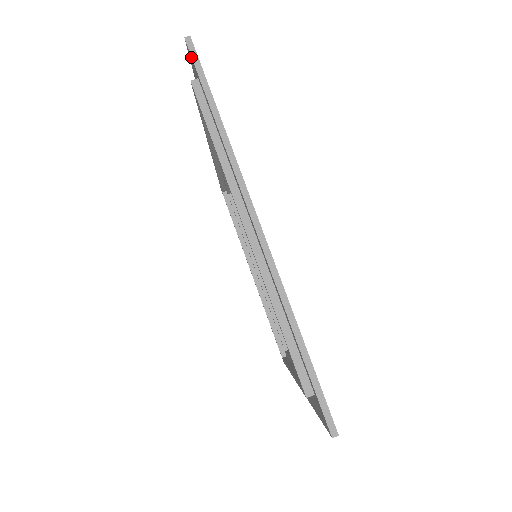
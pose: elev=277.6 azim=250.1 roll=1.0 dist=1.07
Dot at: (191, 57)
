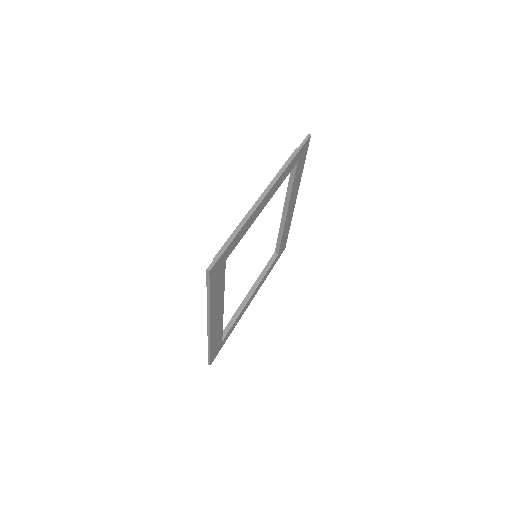
Dot at: (304, 140)
